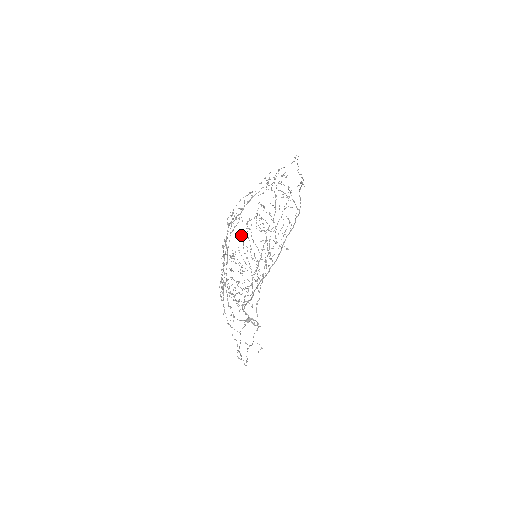
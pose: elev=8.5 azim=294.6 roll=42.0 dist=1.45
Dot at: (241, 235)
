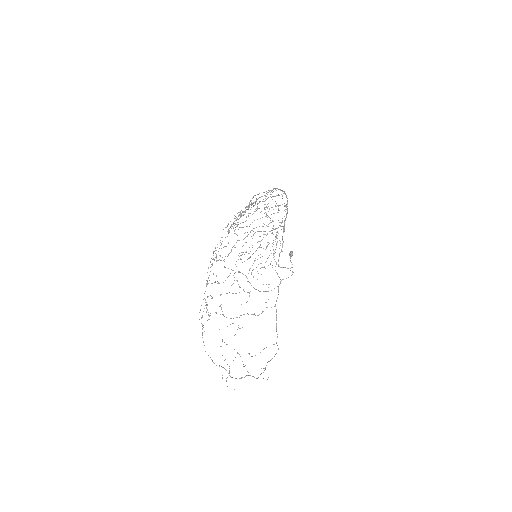
Dot at: occluded
